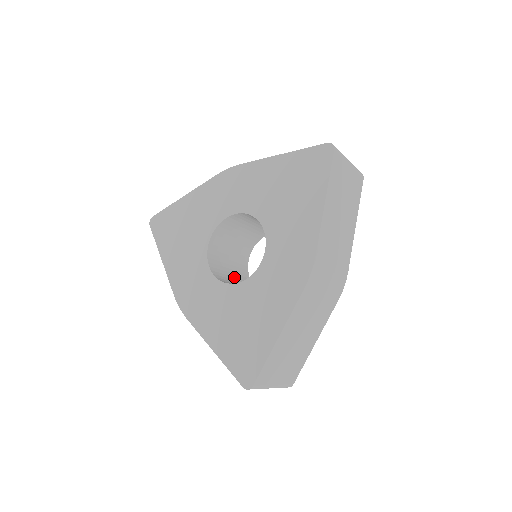
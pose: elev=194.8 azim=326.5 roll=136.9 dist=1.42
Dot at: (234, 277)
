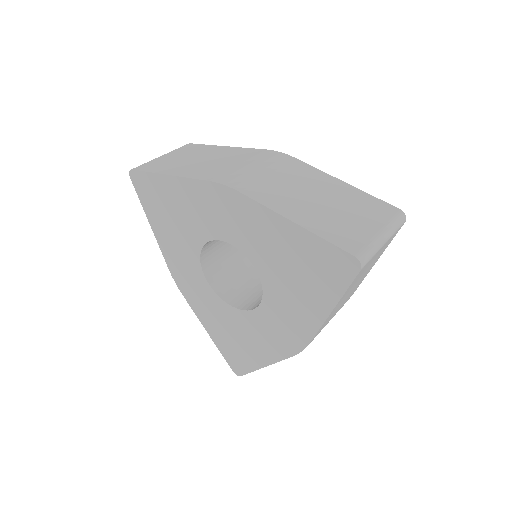
Dot at: (232, 255)
